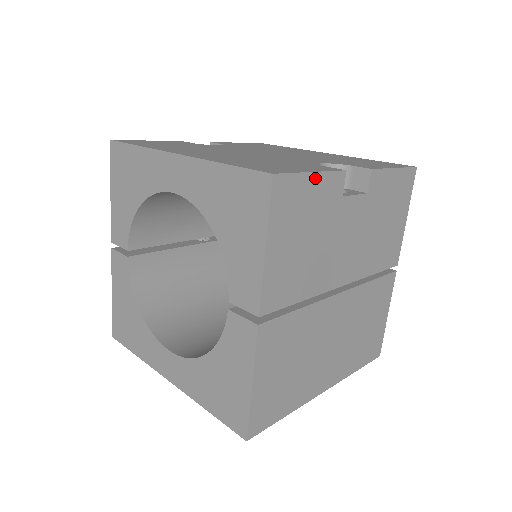
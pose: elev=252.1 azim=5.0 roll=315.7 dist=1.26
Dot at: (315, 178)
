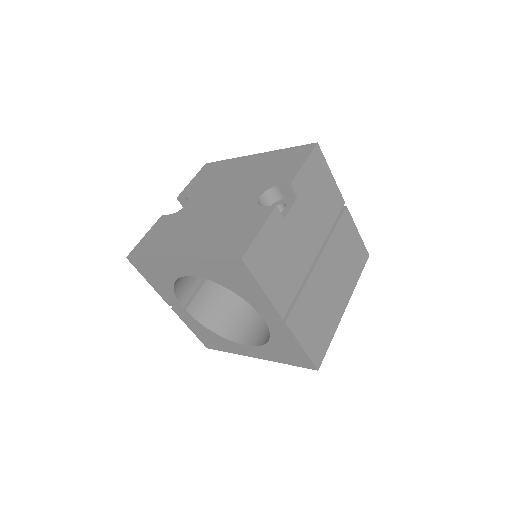
Dot at: (263, 232)
